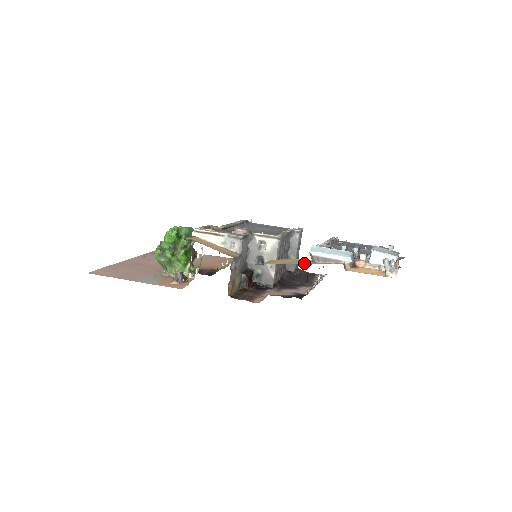
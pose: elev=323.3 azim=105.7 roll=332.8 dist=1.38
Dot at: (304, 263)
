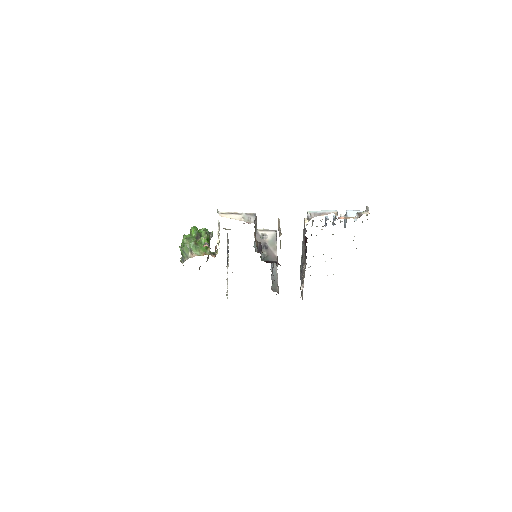
Dot at: occluded
